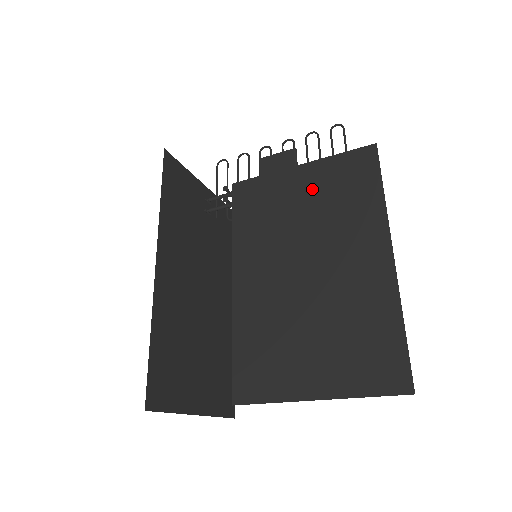
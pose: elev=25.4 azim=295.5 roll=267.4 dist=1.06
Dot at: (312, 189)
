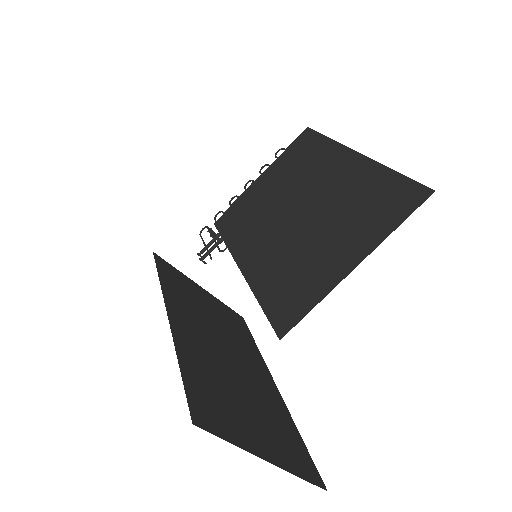
Dot at: (275, 177)
